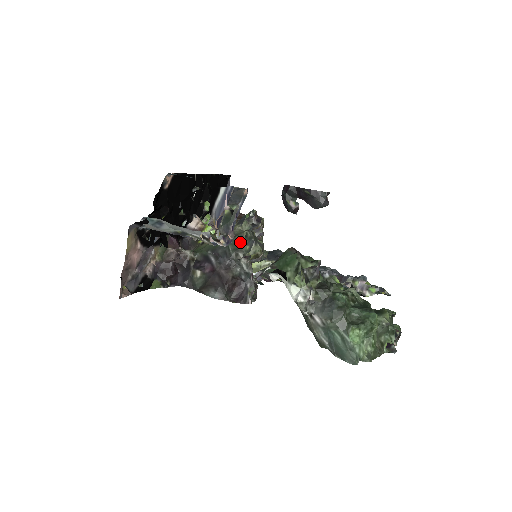
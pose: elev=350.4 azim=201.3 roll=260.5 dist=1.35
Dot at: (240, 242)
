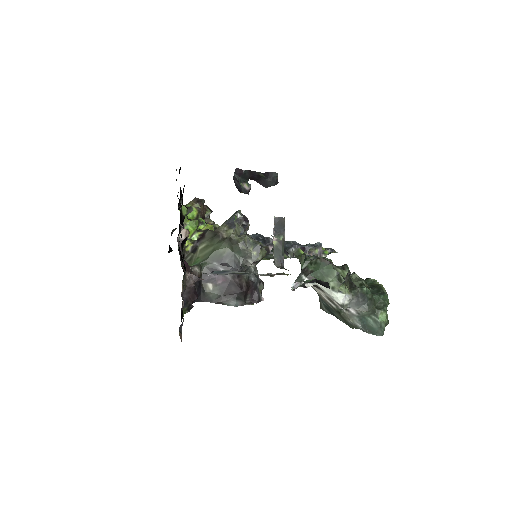
Dot at: (244, 248)
